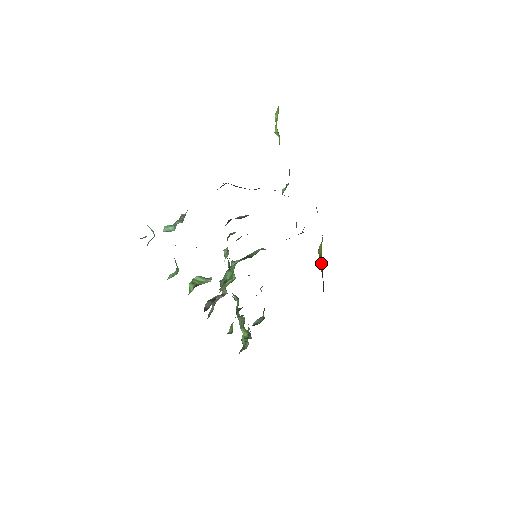
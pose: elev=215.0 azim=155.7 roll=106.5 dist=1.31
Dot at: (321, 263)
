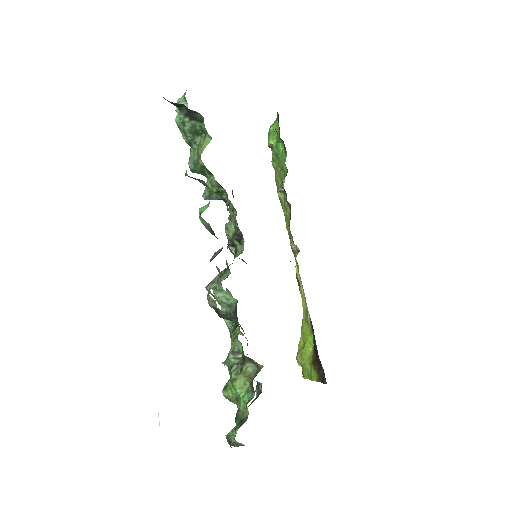
Dot at: (306, 364)
